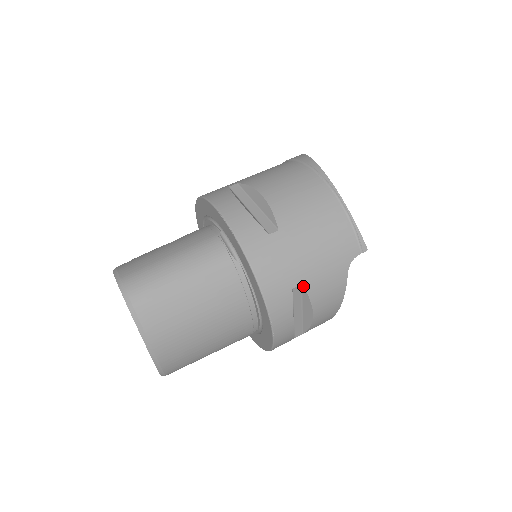
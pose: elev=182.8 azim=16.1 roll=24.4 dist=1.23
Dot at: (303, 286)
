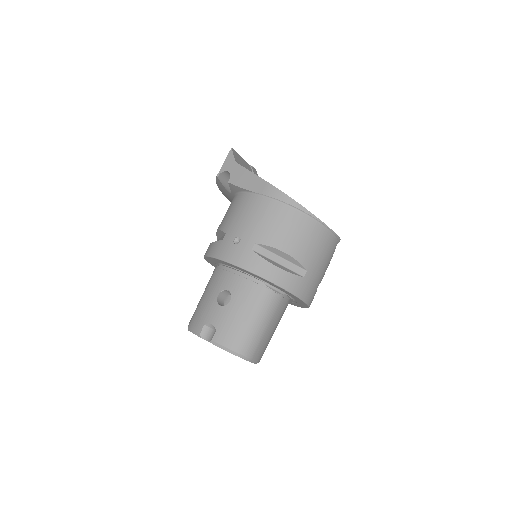
Dot at: occluded
